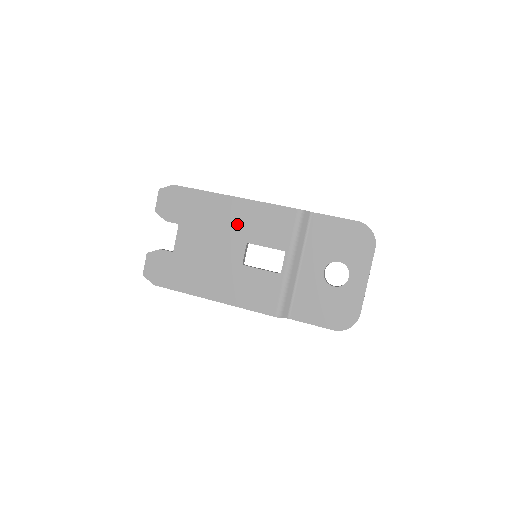
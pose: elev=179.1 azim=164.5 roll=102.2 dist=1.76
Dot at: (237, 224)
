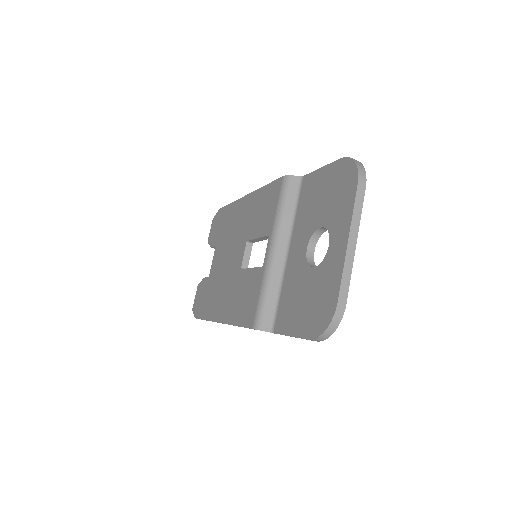
Dot at: (244, 224)
